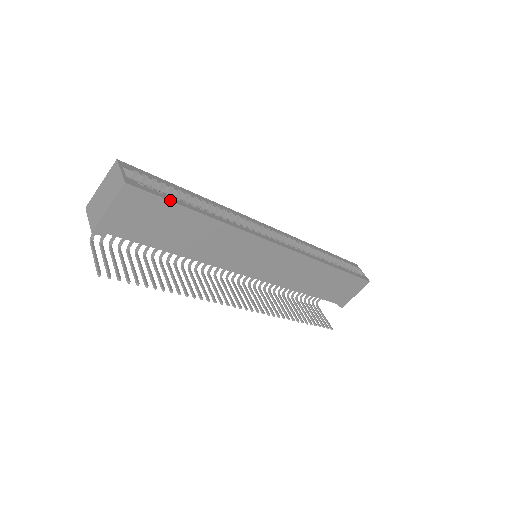
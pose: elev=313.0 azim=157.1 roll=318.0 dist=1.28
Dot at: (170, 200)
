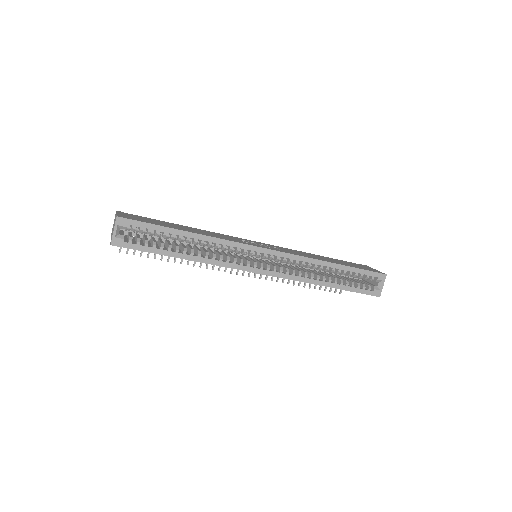
Dot at: (148, 251)
